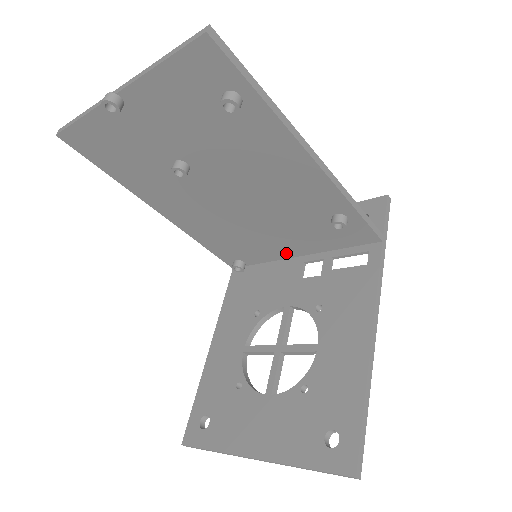
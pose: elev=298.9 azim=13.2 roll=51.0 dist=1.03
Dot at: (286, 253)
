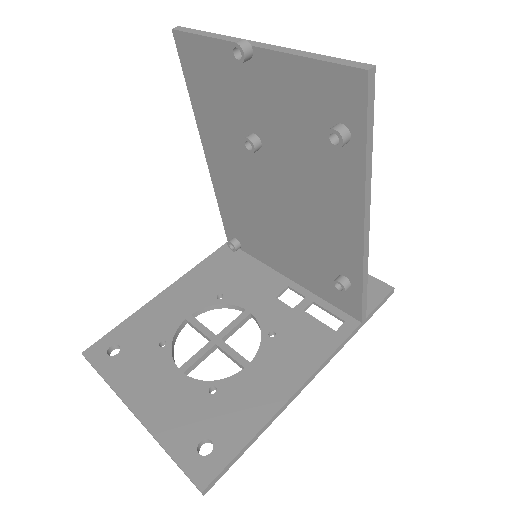
Dot at: (280, 267)
